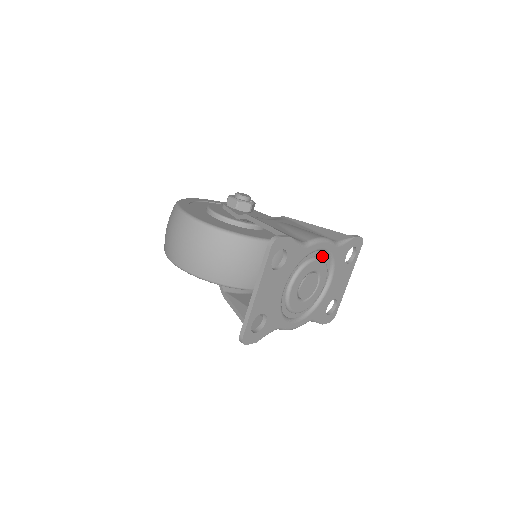
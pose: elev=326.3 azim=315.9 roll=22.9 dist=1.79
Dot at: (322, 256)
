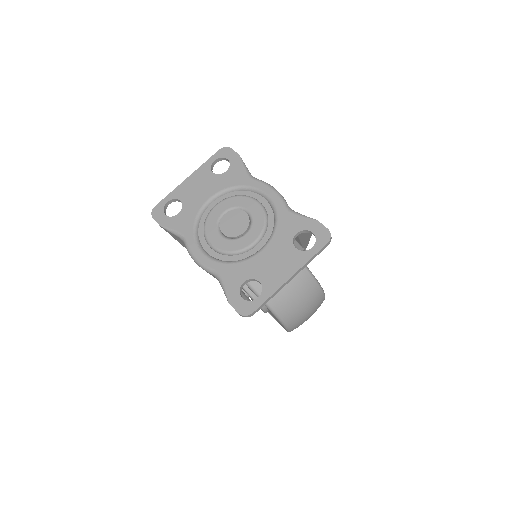
Dot at: (267, 210)
